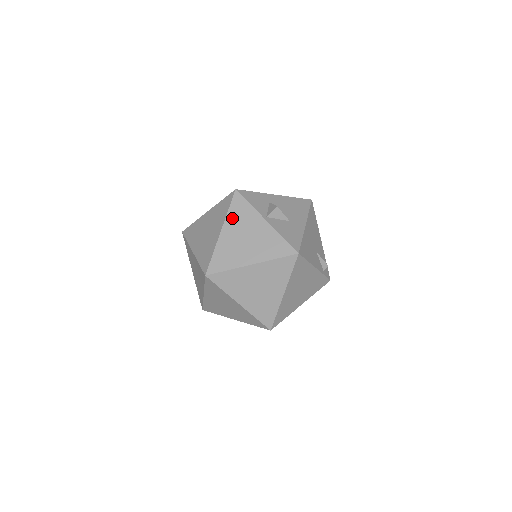
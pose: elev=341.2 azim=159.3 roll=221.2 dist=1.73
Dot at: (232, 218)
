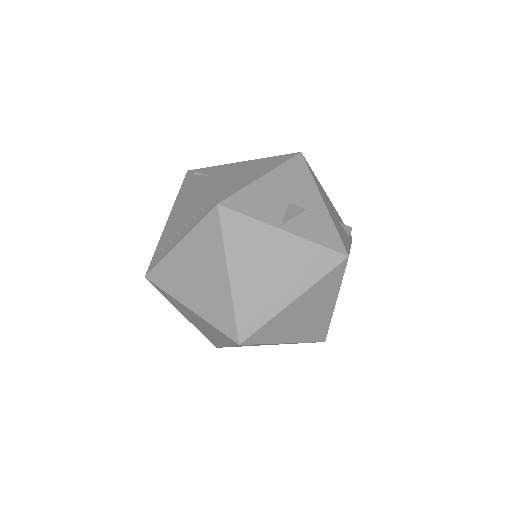
Dot at: (235, 250)
